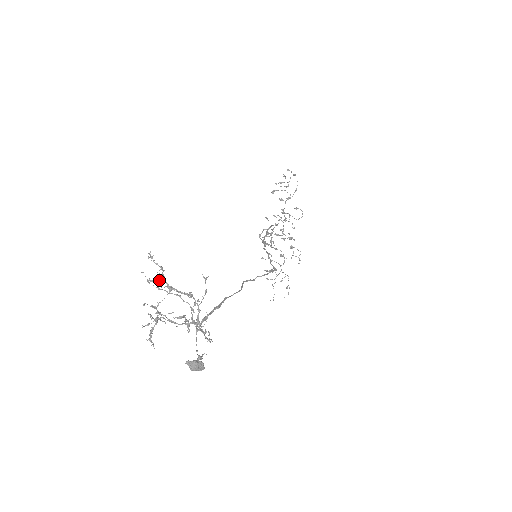
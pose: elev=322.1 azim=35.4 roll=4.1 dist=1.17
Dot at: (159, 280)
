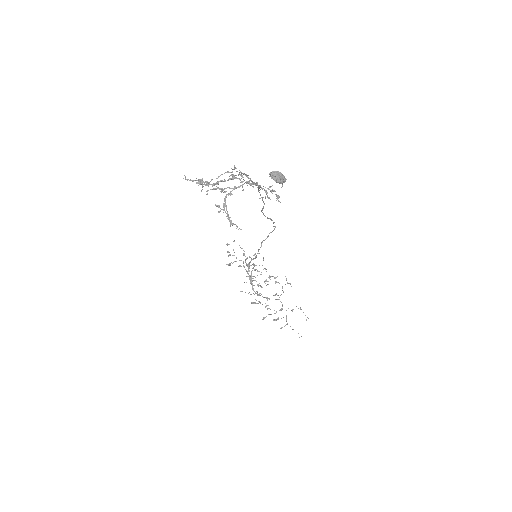
Dot at: (204, 183)
